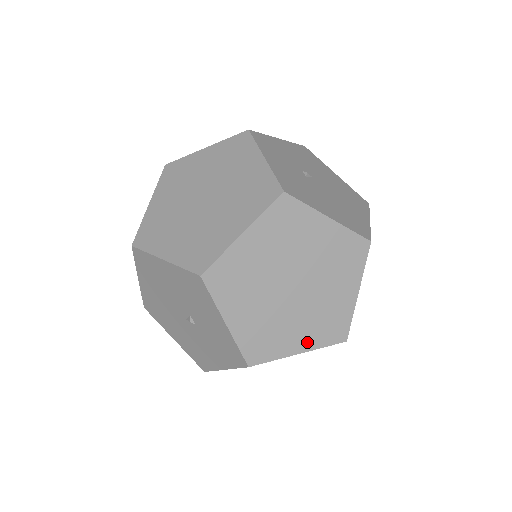
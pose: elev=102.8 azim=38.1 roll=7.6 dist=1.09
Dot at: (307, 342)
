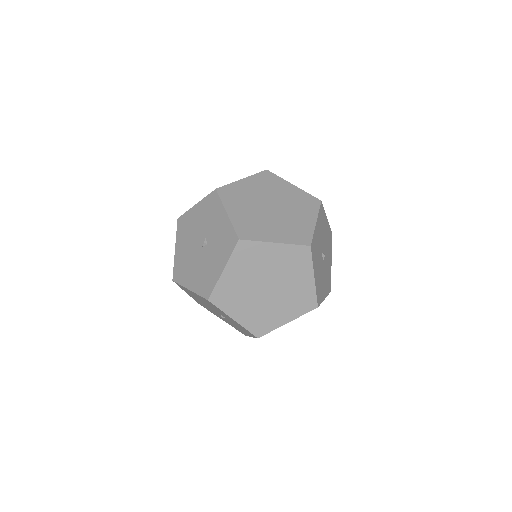
Dot at: (281, 238)
